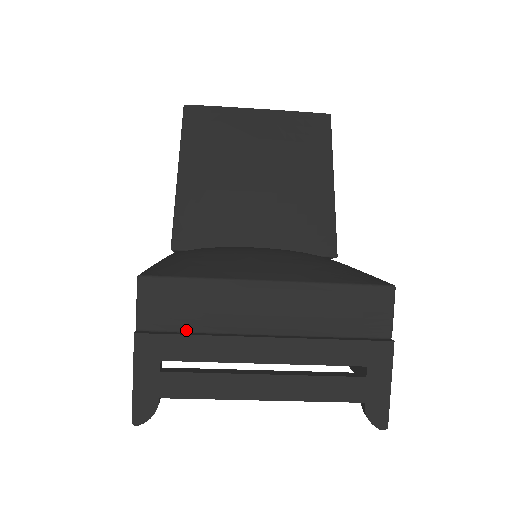
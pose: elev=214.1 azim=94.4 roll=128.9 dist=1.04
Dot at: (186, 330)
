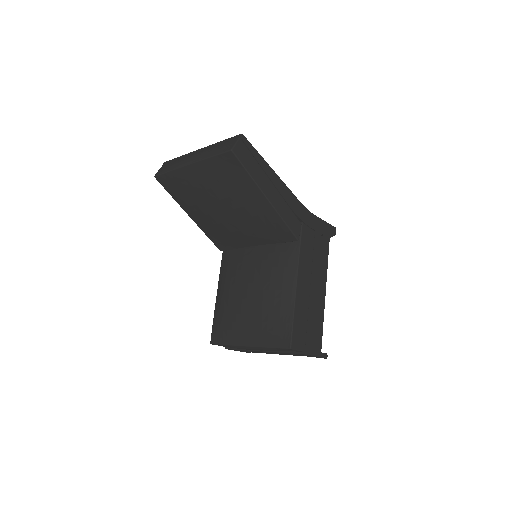
Dot at: occluded
